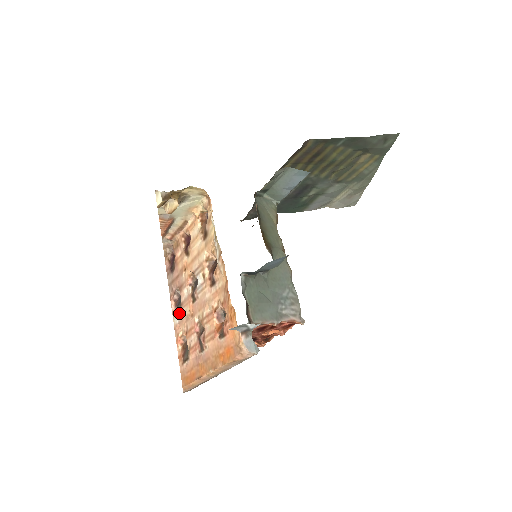
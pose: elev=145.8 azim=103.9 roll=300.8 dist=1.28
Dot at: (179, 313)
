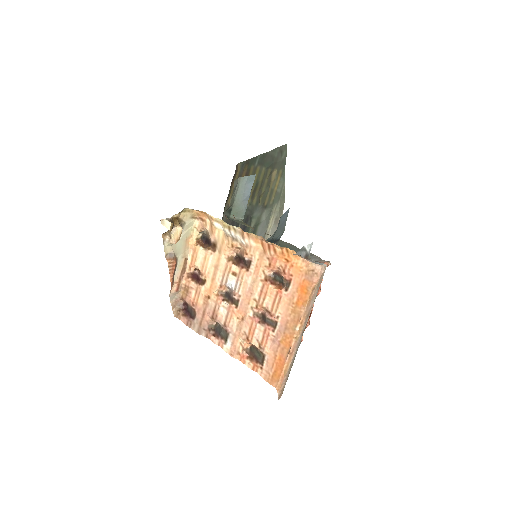
Dot at: (227, 335)
